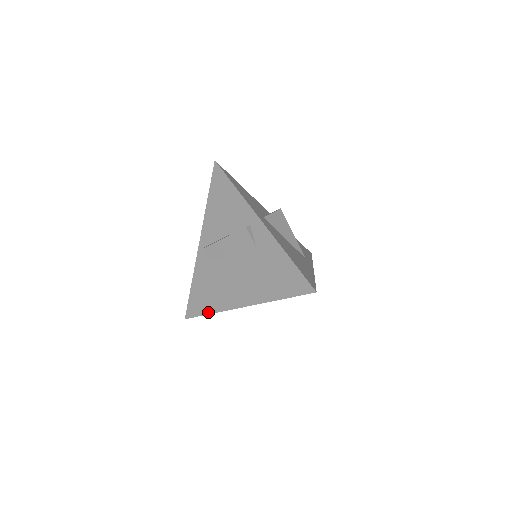
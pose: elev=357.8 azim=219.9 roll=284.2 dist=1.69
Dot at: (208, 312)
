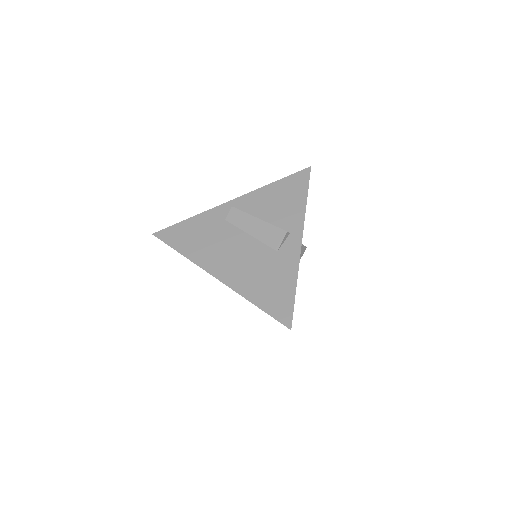
Dot at: (180, 250)
